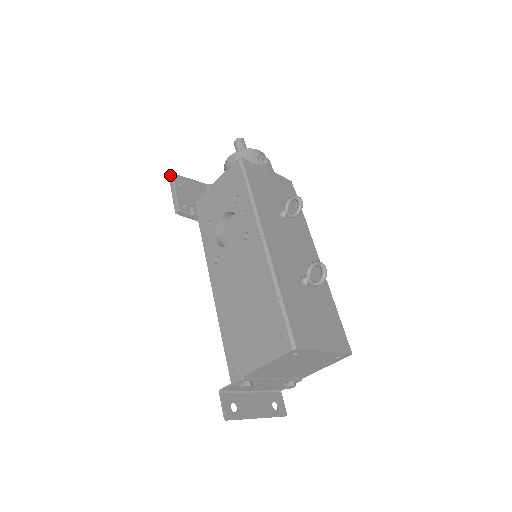
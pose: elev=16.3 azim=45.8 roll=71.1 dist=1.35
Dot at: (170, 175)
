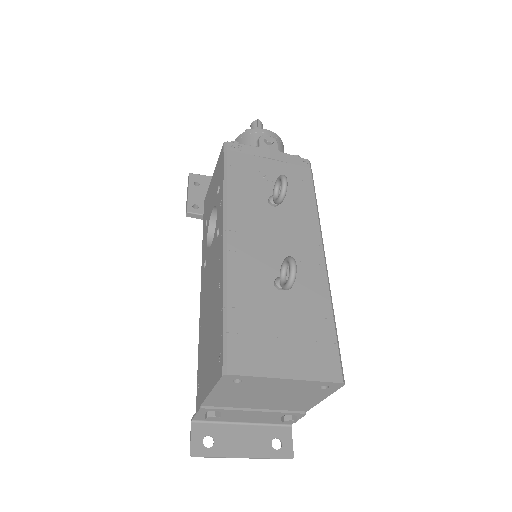
Dot at: (188, 176)
